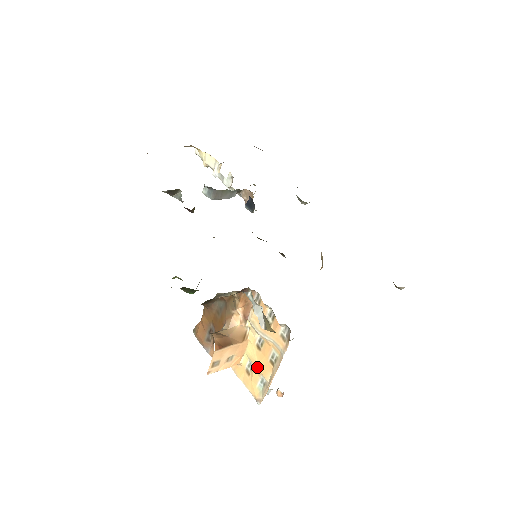
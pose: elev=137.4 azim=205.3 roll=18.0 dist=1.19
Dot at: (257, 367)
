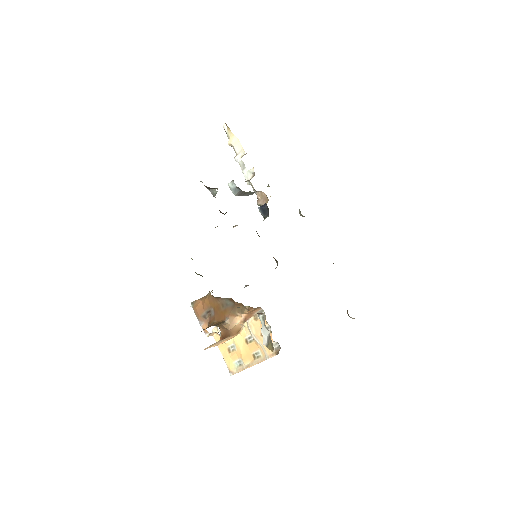
Dot at: (240, 353)
